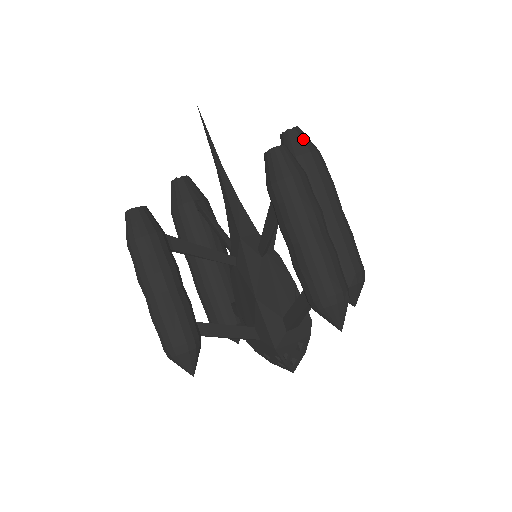
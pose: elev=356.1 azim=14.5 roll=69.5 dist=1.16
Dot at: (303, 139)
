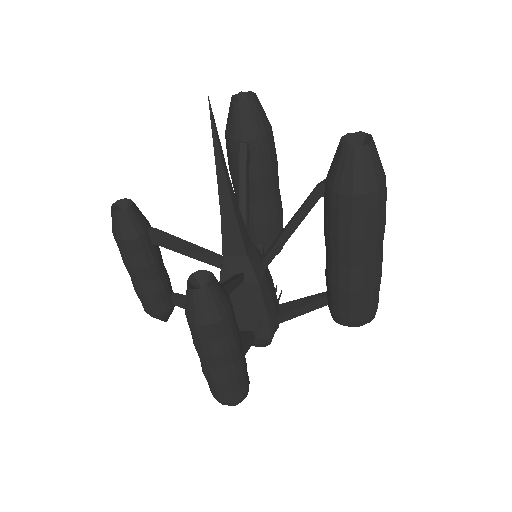
Dot at: (355, 171)
